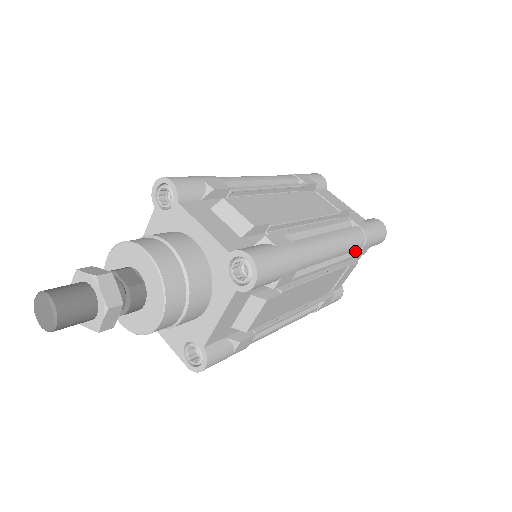
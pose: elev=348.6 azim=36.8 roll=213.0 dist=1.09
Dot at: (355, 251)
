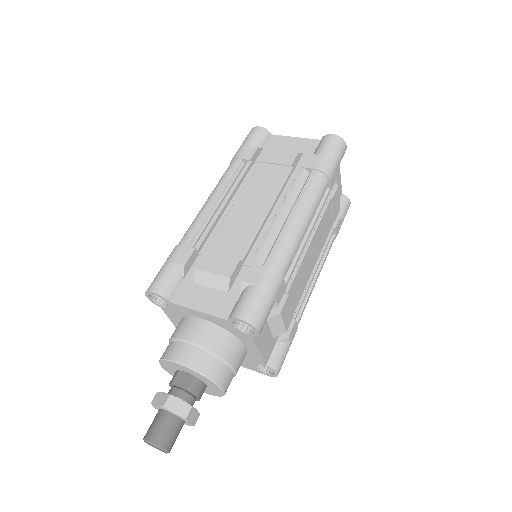
Dot at: occluded
